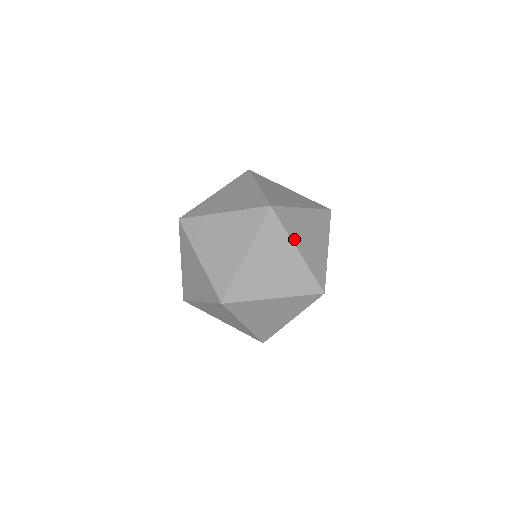
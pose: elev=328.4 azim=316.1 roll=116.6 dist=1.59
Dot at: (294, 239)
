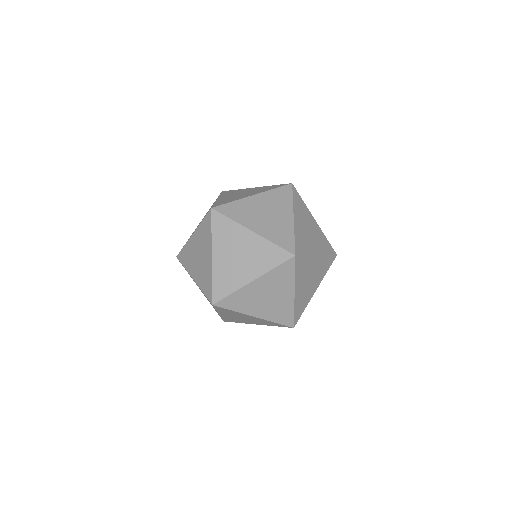
Dot at: (247, 312)
